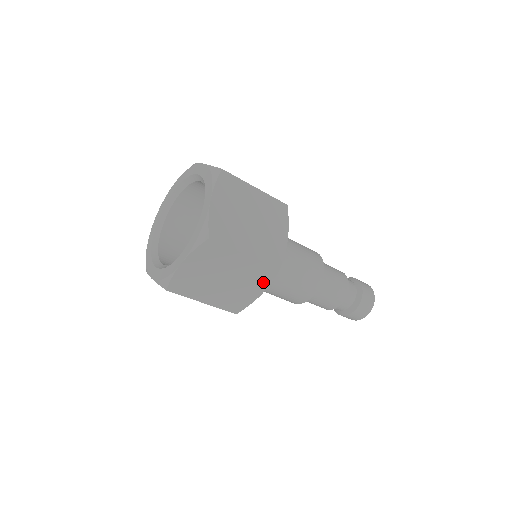
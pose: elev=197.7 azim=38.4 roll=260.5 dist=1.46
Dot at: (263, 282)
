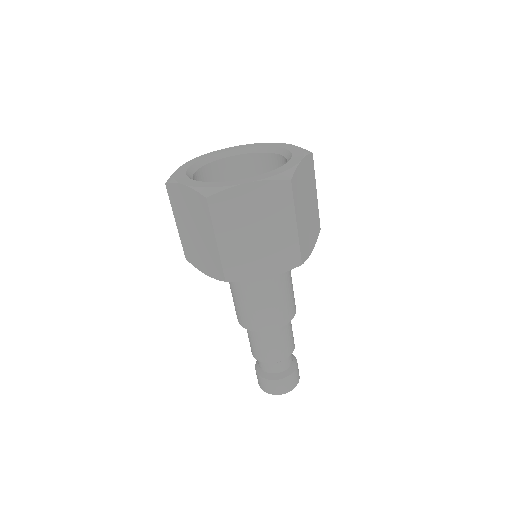
Dot at: (279, 266)
